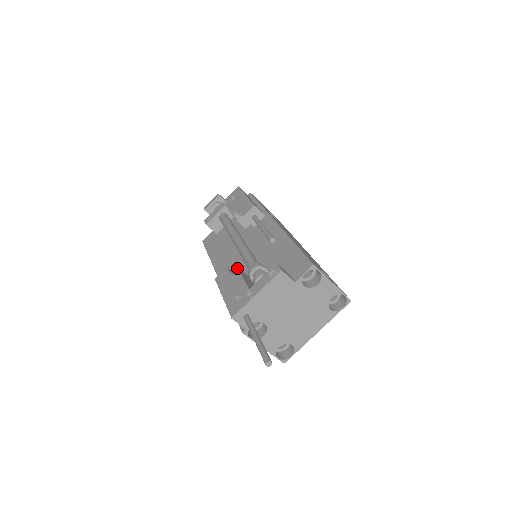
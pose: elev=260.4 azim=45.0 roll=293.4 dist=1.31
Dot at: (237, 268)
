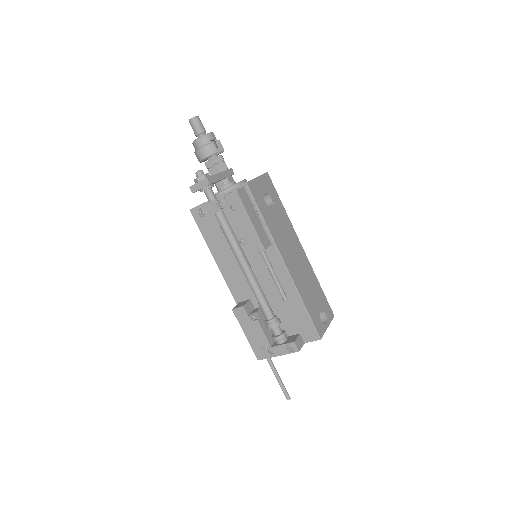
Dot at: (246, 288)
